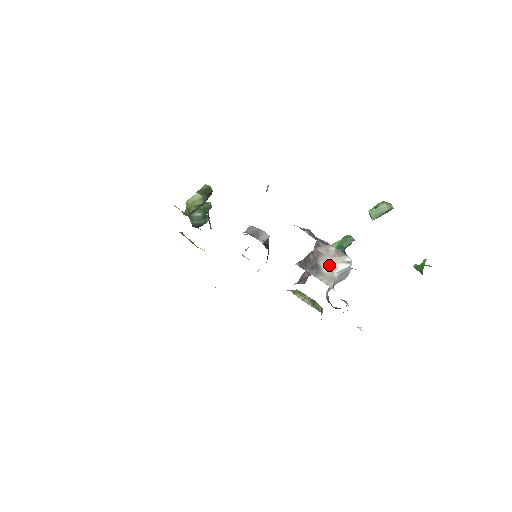
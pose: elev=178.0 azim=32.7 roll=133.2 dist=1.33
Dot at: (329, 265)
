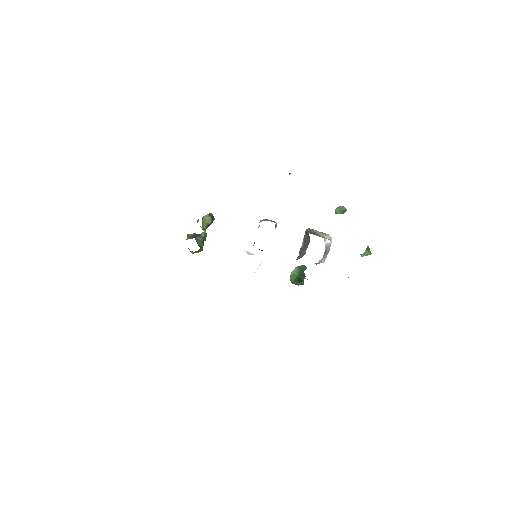
Dot at: (322, 236)
